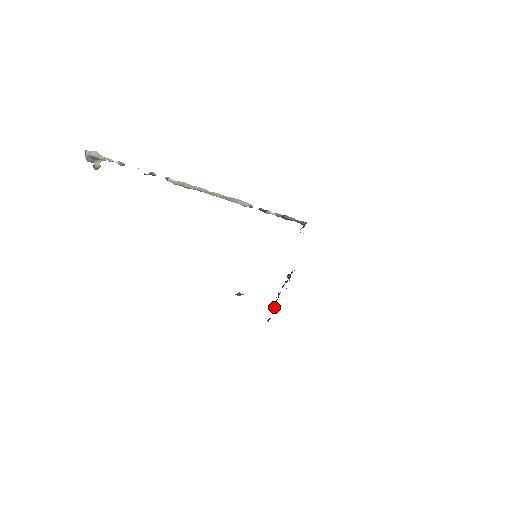
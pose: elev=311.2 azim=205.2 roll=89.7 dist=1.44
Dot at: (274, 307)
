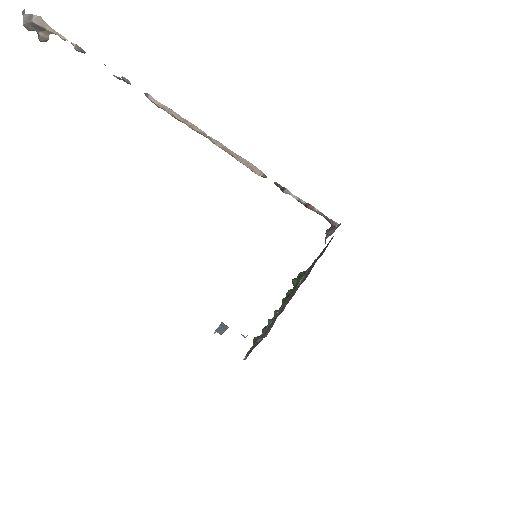
Dot at: (266, 327)
